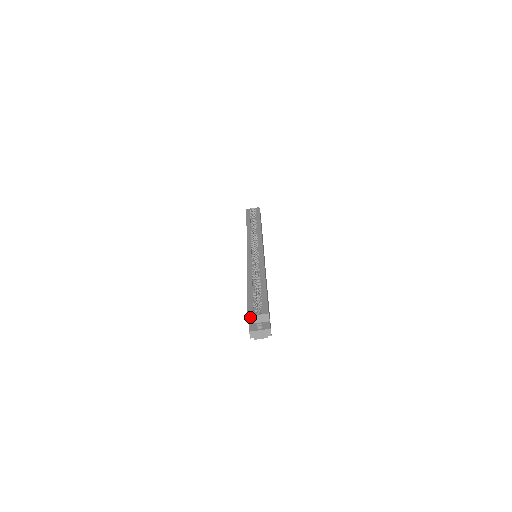
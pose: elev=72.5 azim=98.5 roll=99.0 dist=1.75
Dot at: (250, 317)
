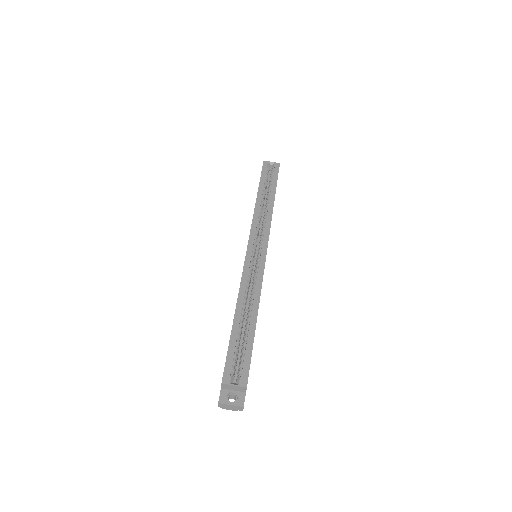
Dot at: (224, 384)
